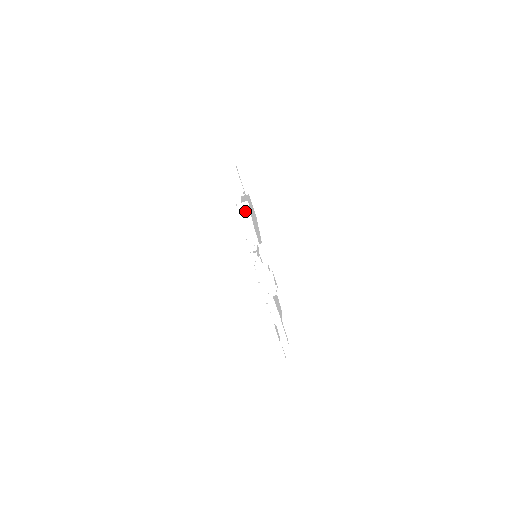
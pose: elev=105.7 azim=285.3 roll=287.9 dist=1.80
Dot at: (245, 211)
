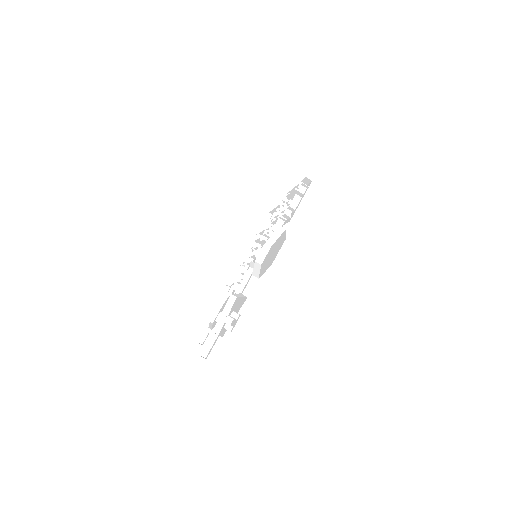
Dot at: (277, 232)
